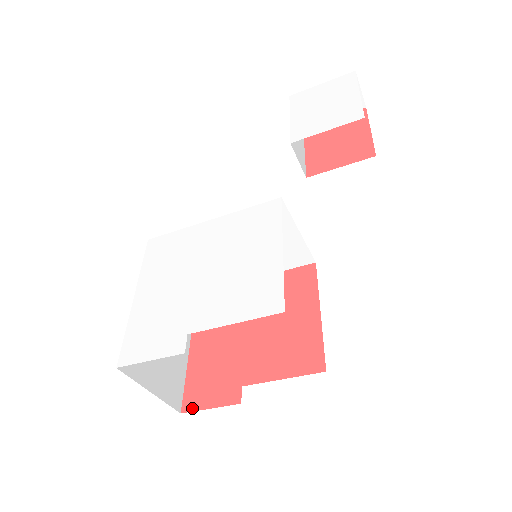
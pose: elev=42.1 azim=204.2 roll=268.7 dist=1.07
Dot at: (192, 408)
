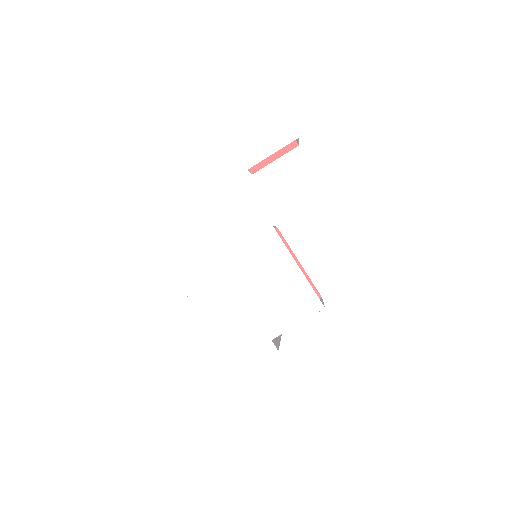
Dot at: occluded
